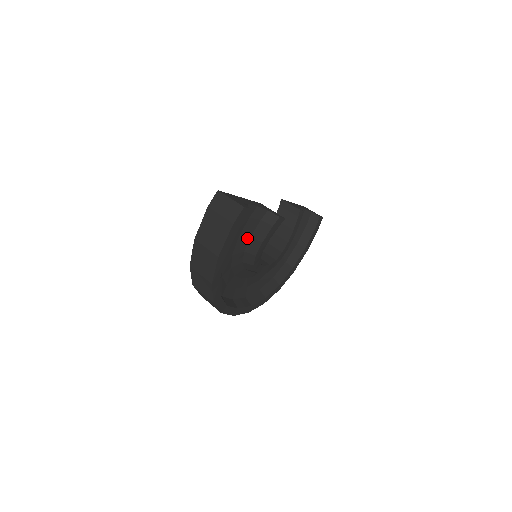
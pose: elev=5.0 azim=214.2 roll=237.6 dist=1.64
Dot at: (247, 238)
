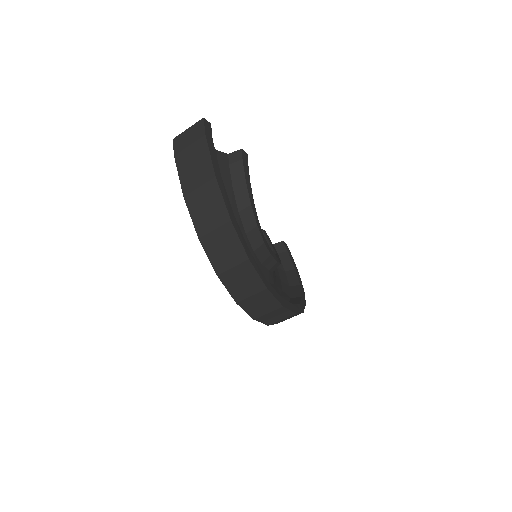
Dot at: (230, 190)
